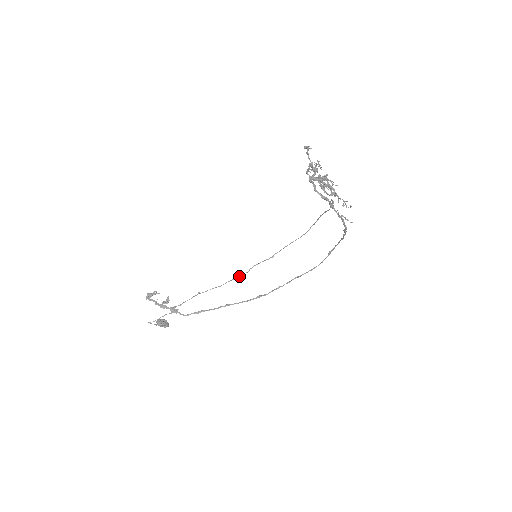
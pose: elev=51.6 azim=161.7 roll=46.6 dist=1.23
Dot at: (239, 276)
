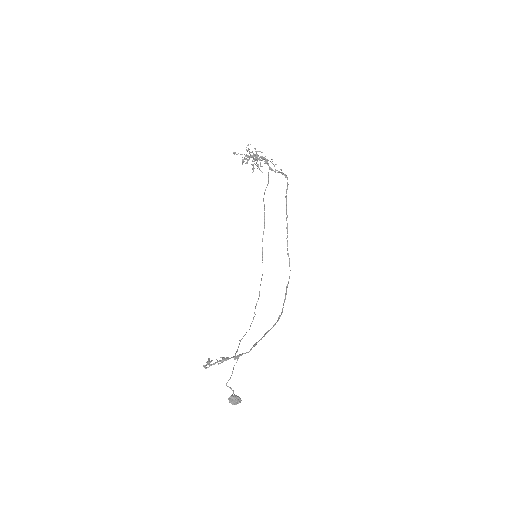
Dot at: occluded
